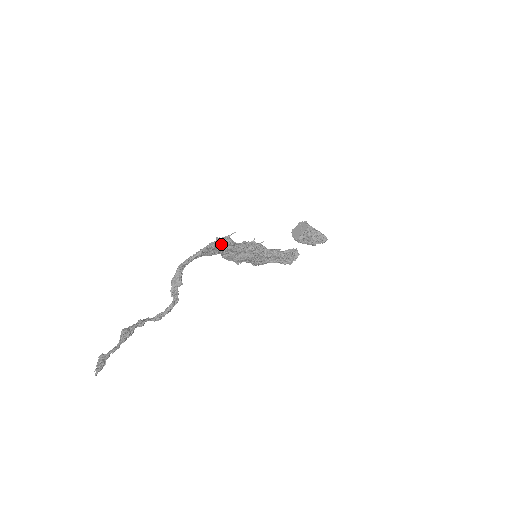
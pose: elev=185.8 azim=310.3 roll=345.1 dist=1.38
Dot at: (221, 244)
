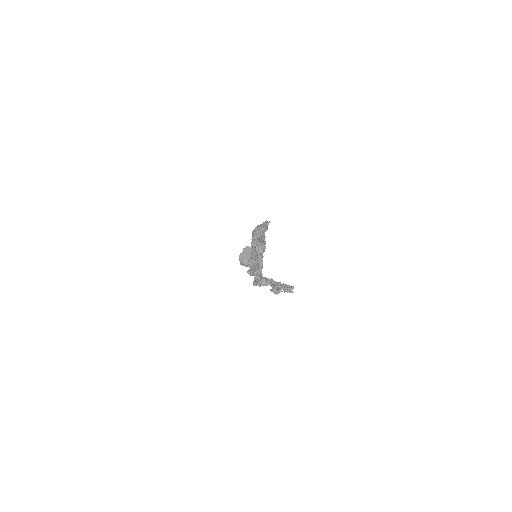
Dot at: occluded
